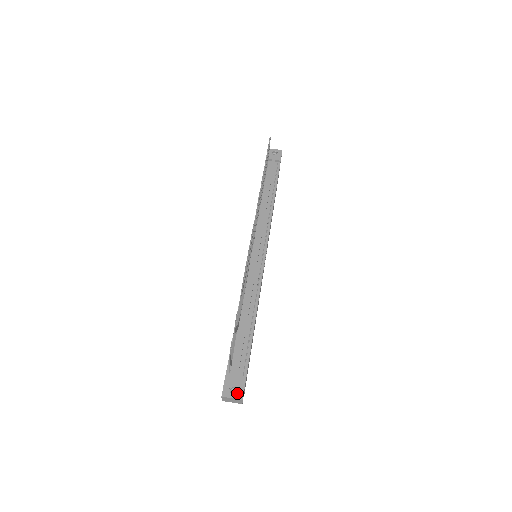
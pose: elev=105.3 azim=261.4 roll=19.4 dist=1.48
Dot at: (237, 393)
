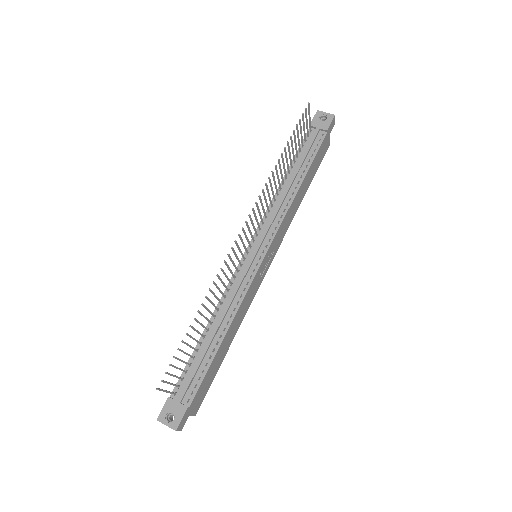
Dot at: (173, 421)
